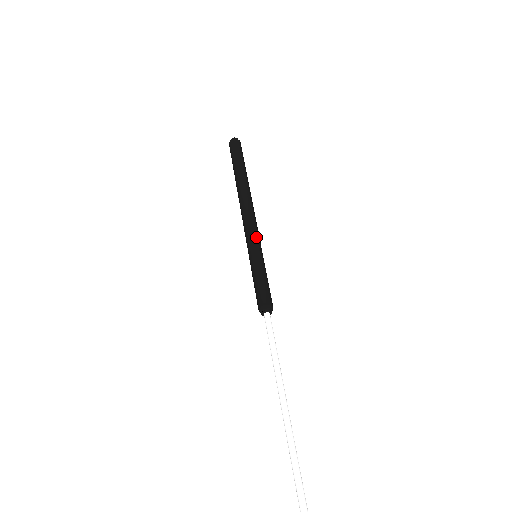
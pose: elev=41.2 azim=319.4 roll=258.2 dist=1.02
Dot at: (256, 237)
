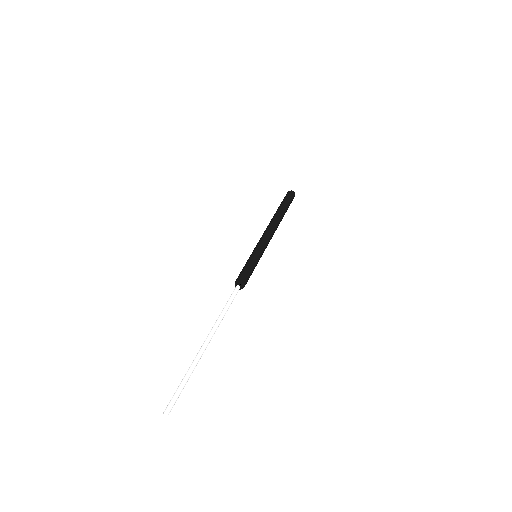
Dot at: (263, 245)
